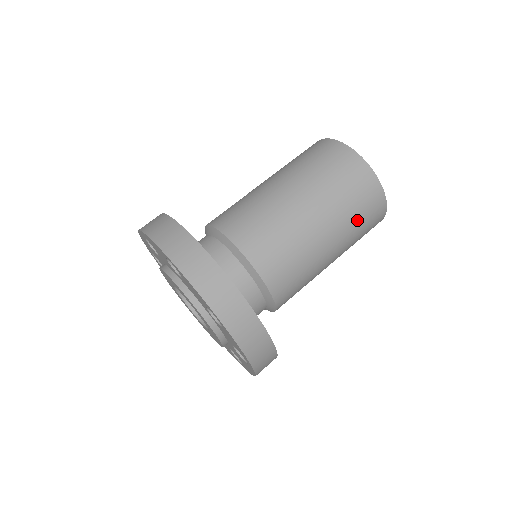
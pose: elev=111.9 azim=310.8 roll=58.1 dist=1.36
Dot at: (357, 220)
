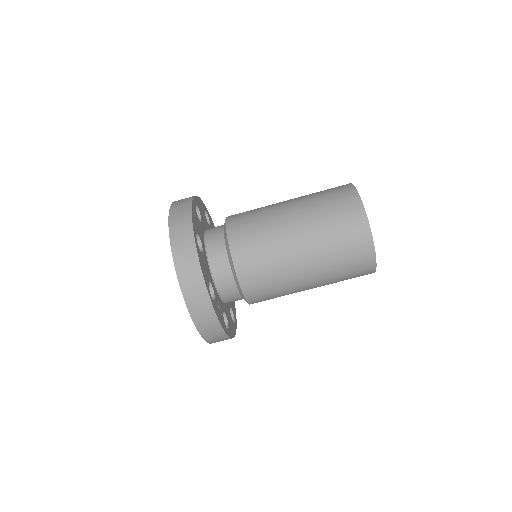
Dot at: (341, 269)
